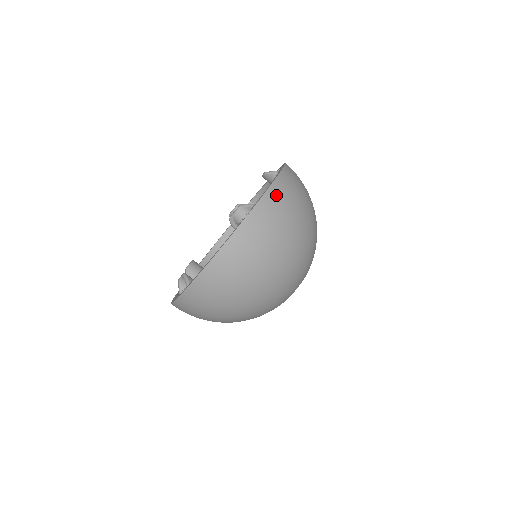
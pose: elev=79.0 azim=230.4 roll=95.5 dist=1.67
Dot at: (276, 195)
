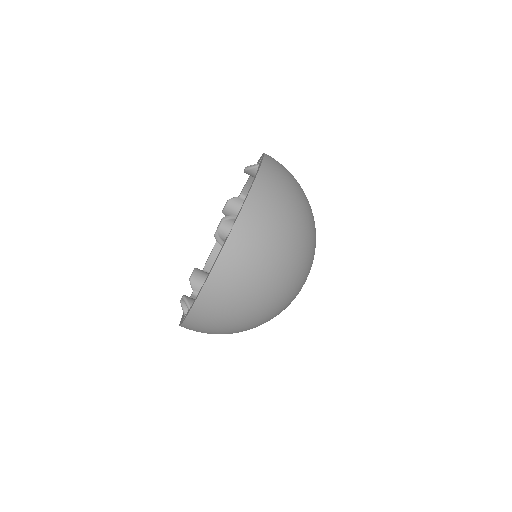
Dot at: (258, 200)
